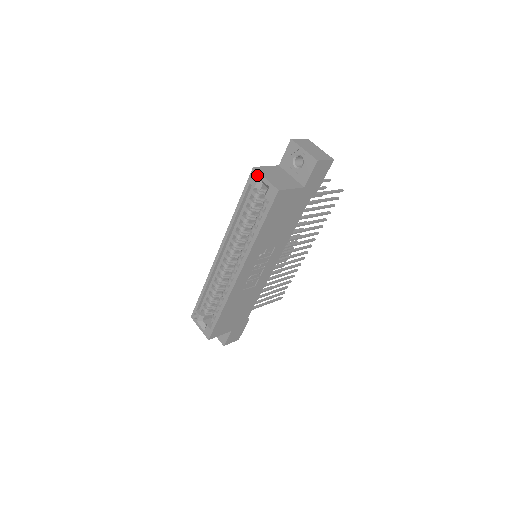
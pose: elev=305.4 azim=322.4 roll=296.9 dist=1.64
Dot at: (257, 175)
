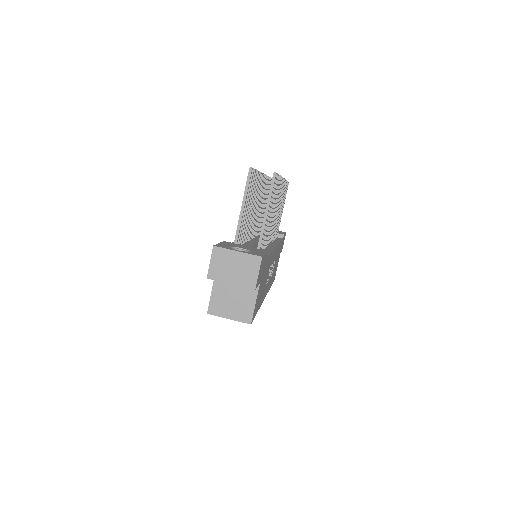
Dot at: (217, 315)
